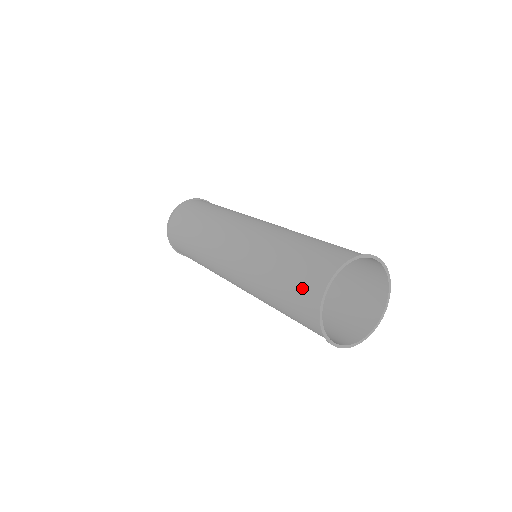
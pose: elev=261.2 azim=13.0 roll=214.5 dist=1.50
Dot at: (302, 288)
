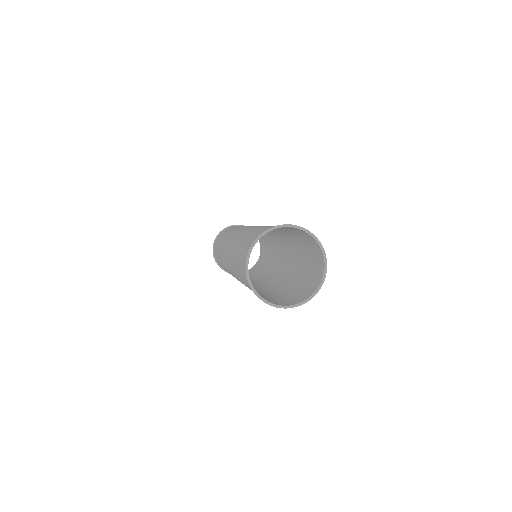
Dot at: (243, 269)
